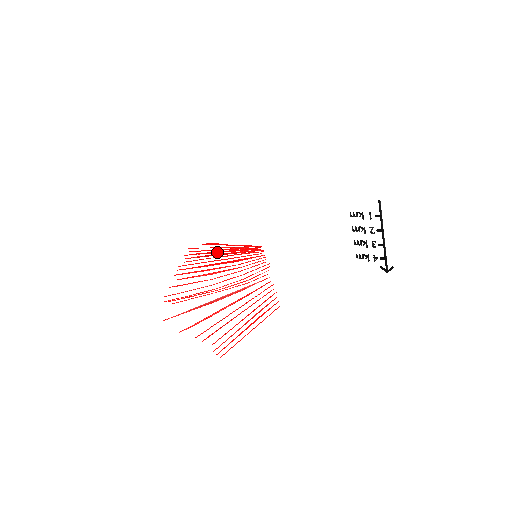
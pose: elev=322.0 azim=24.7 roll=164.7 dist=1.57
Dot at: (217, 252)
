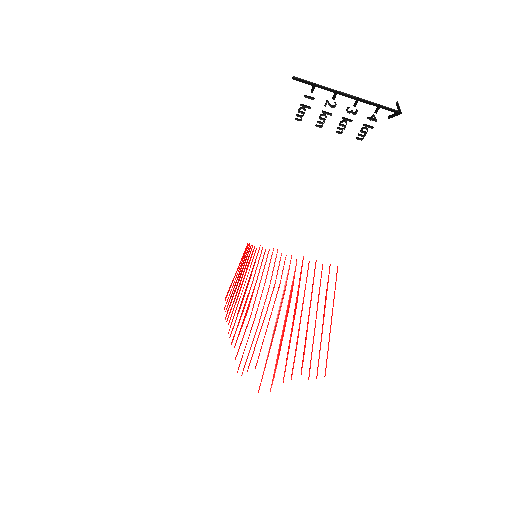
Dot at: (235, 289)
